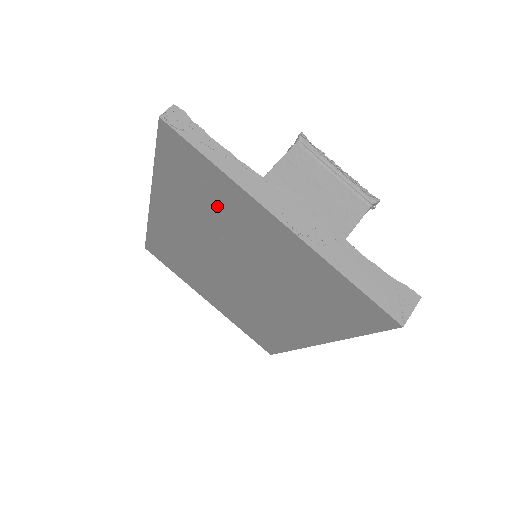
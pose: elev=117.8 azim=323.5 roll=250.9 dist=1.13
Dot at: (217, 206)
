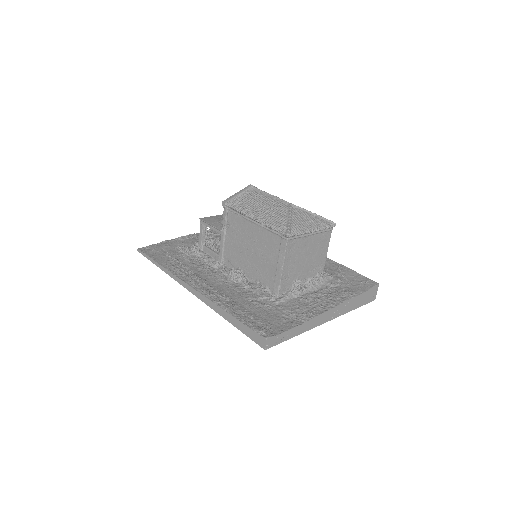
Dot at: occluded
